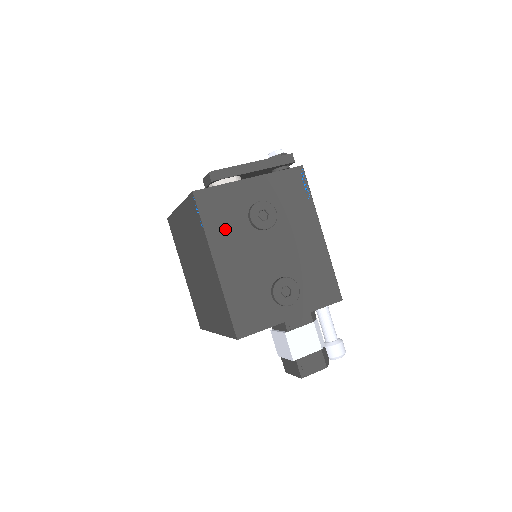
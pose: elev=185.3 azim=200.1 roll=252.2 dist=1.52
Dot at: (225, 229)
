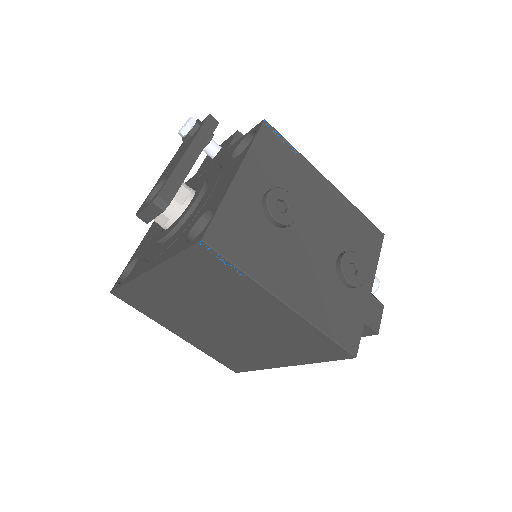
Dot at: (262, 255)
